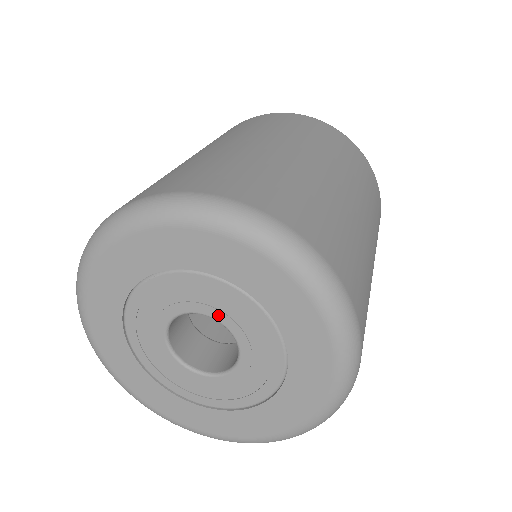
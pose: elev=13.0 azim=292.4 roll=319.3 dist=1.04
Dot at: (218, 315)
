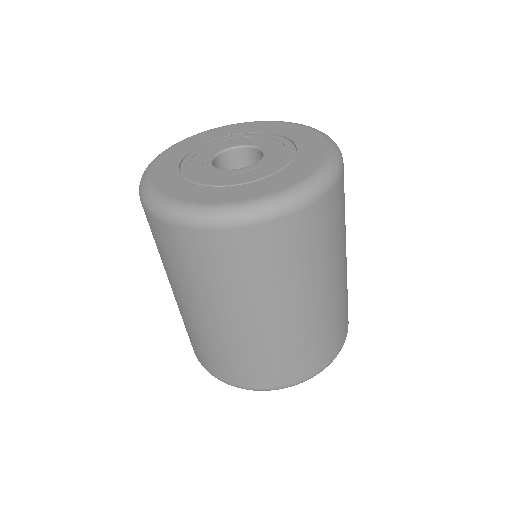
Dot at: occluded
